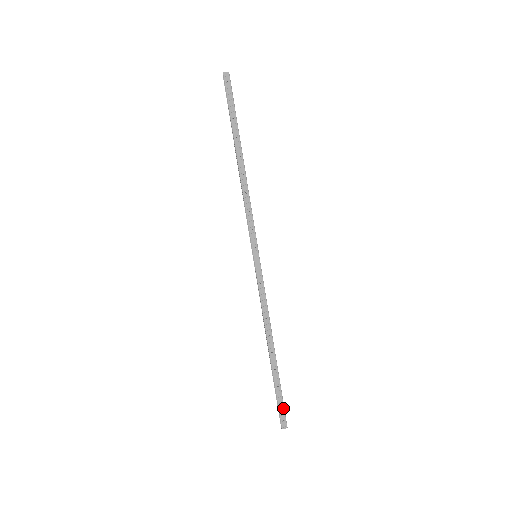
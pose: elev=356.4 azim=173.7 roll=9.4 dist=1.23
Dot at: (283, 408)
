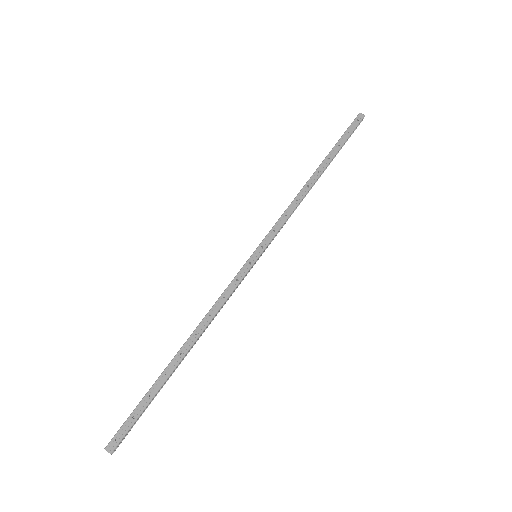
Dot at: (131, 425)
